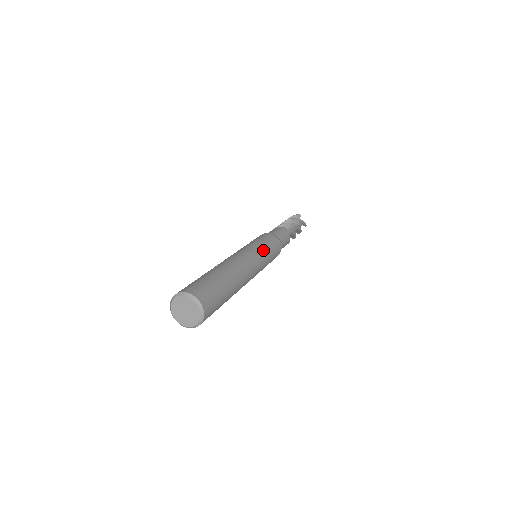
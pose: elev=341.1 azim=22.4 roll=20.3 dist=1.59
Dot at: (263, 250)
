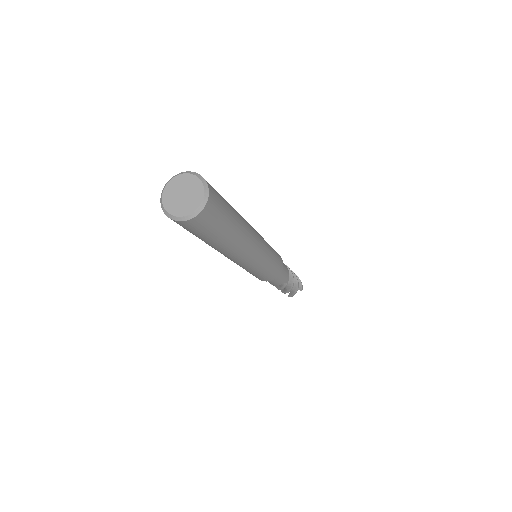
Dot at: (267, 243)
